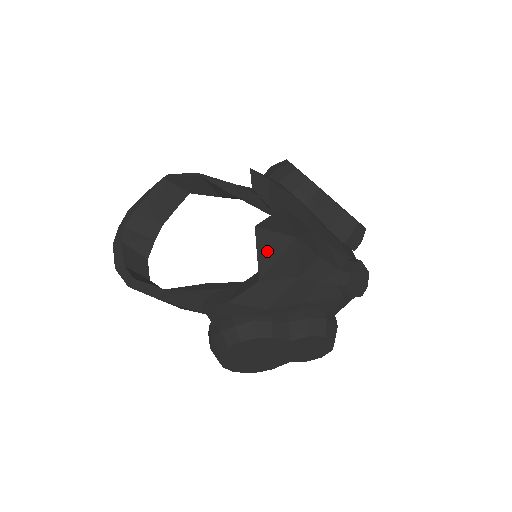
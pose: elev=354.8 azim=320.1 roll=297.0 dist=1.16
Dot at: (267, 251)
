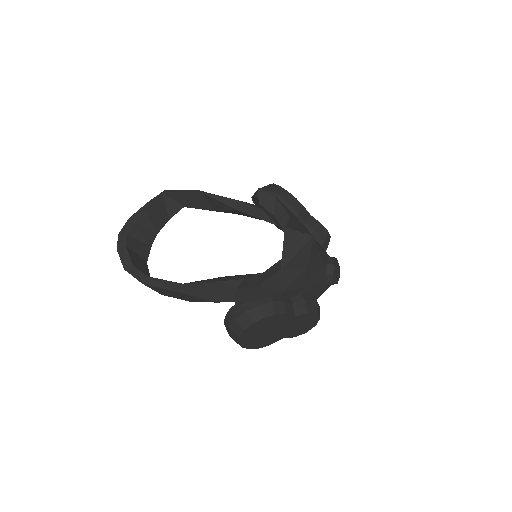
Dot at: (291, 246)
